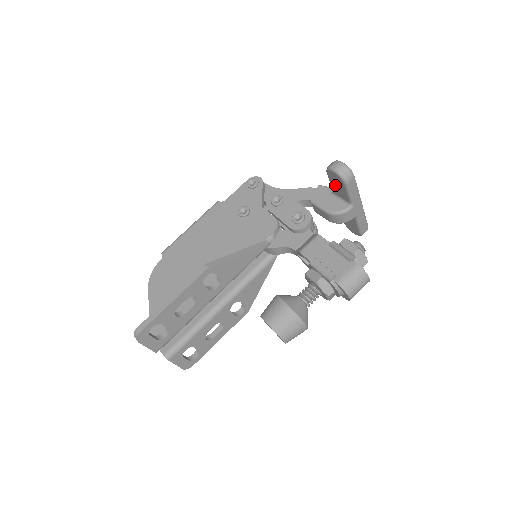
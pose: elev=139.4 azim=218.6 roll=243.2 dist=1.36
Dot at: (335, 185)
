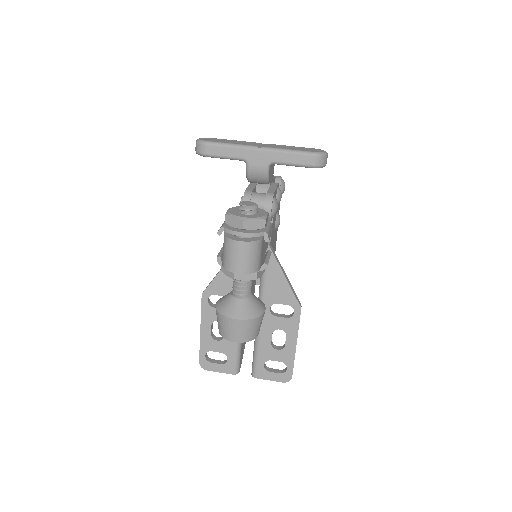
Dot at: occluded
